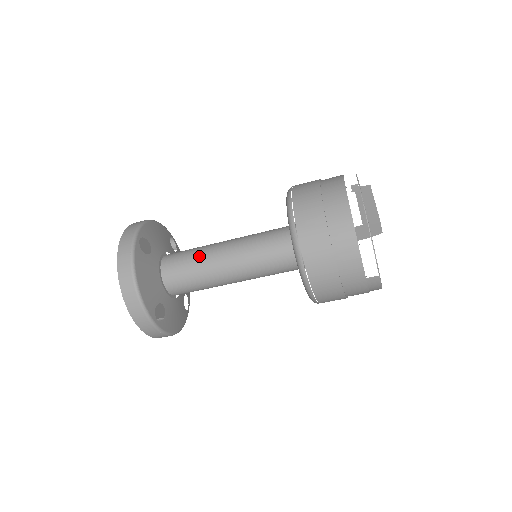
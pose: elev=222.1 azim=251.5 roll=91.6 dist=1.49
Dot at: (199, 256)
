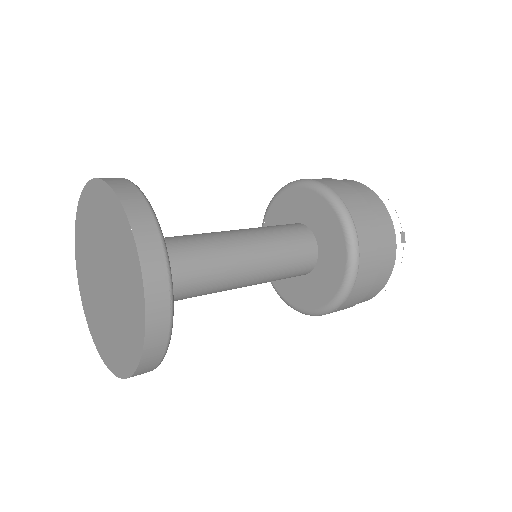
Dot at: (214, 268)
